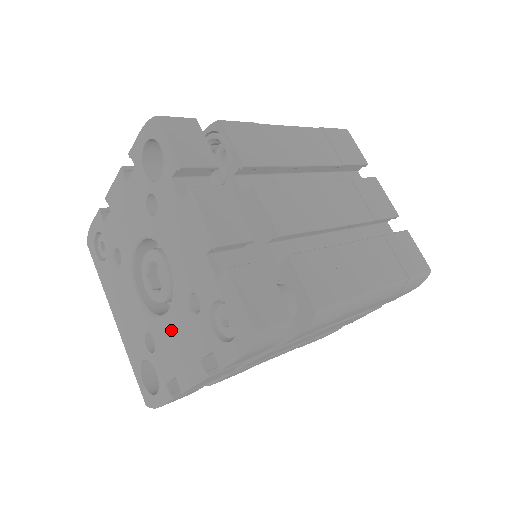
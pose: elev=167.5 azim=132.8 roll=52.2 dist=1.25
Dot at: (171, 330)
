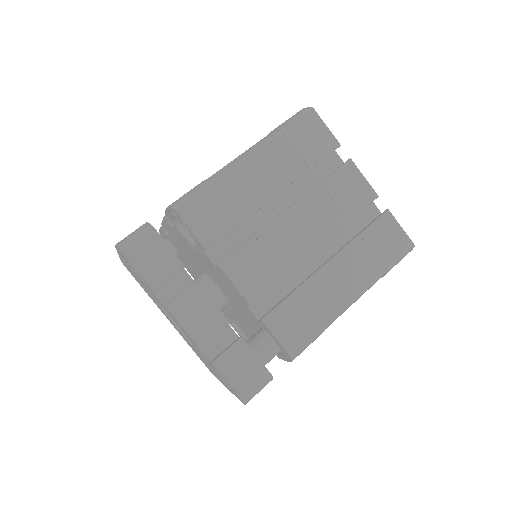
Dot at: occluded
